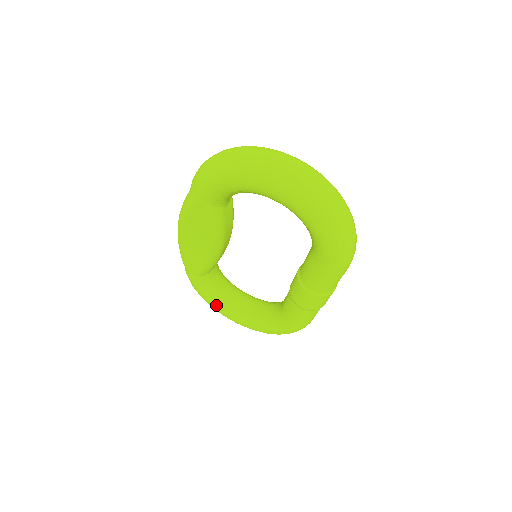
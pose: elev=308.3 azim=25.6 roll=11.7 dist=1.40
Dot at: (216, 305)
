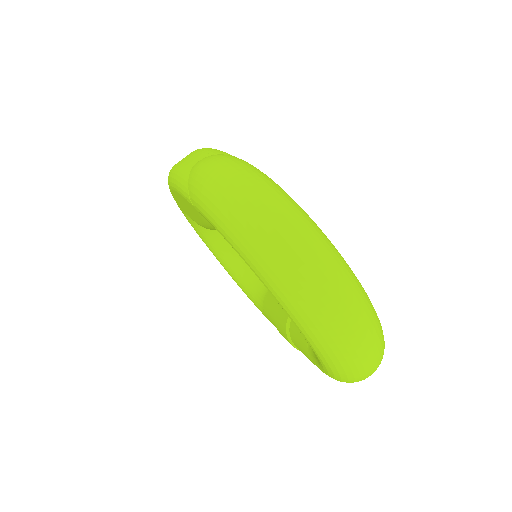
Dot at: (200, 235)
